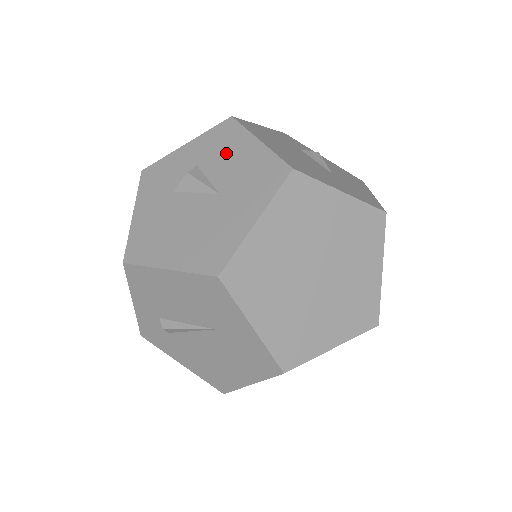
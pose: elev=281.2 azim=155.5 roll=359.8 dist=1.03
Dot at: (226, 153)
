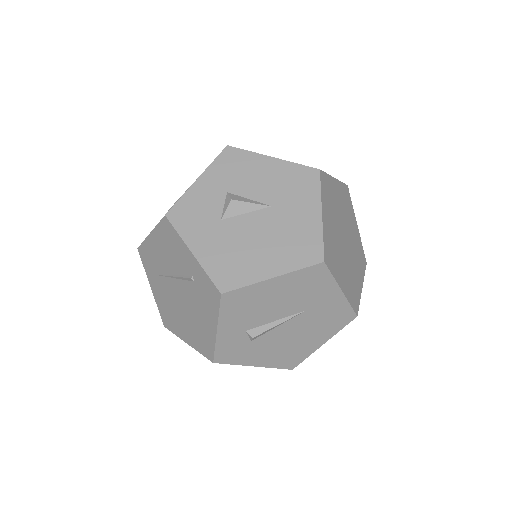
Dot at: (249, 175)
